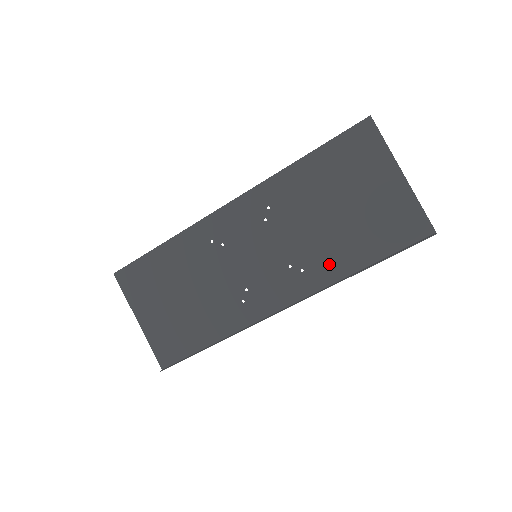
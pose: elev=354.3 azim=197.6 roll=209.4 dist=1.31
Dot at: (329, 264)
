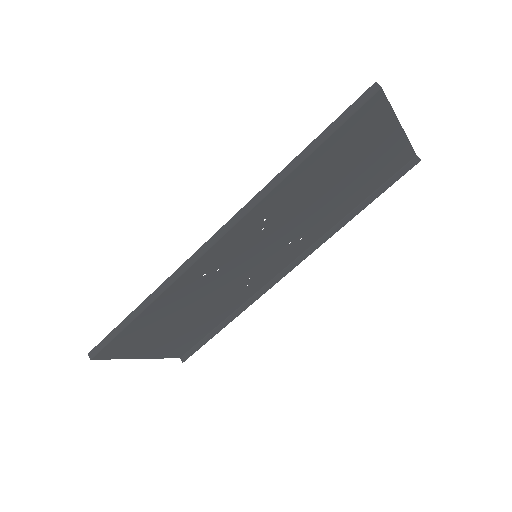
Dot at: (326, 222)
